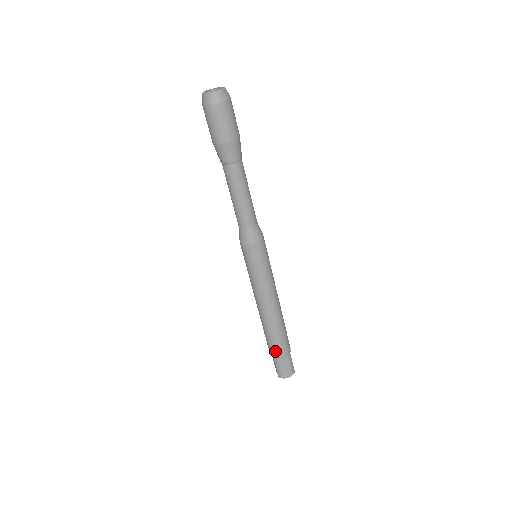
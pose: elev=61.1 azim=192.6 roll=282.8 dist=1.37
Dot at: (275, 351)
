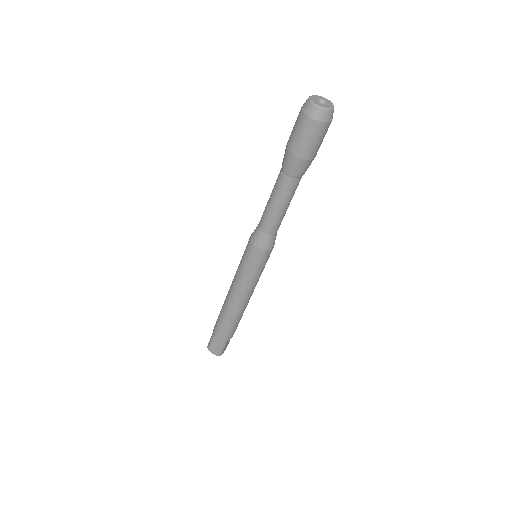
Dot at: (216, 329)
